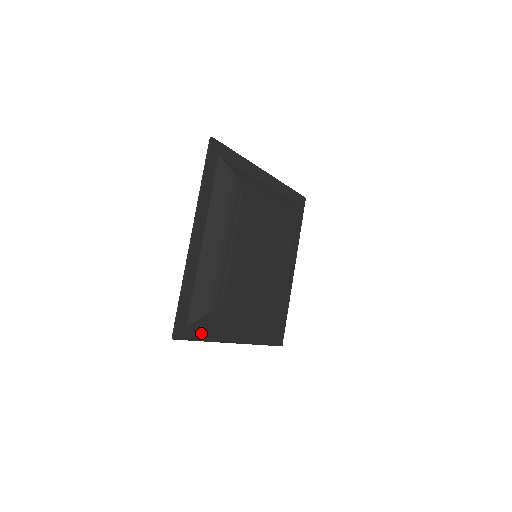
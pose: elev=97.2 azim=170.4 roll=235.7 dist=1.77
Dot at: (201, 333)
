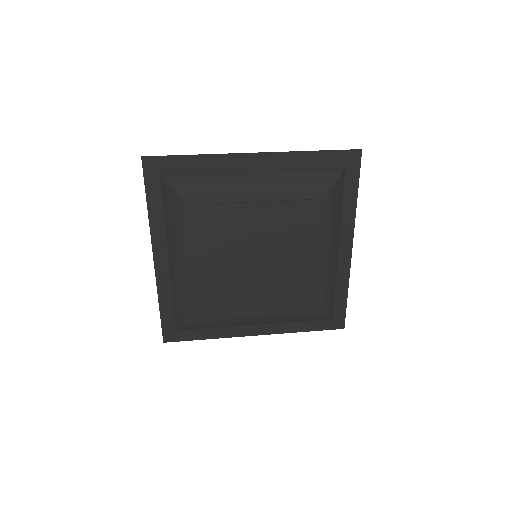
Dot at: (198, 334)
